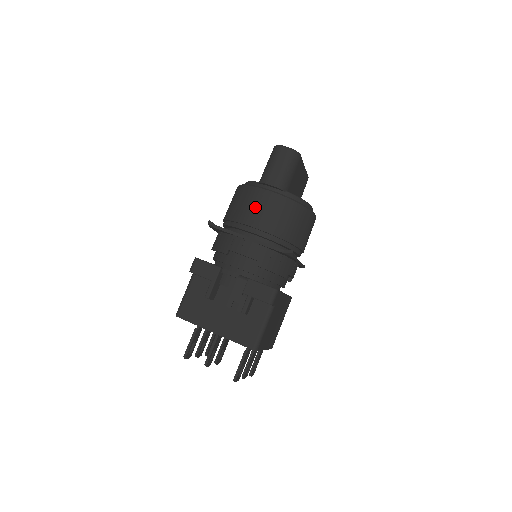
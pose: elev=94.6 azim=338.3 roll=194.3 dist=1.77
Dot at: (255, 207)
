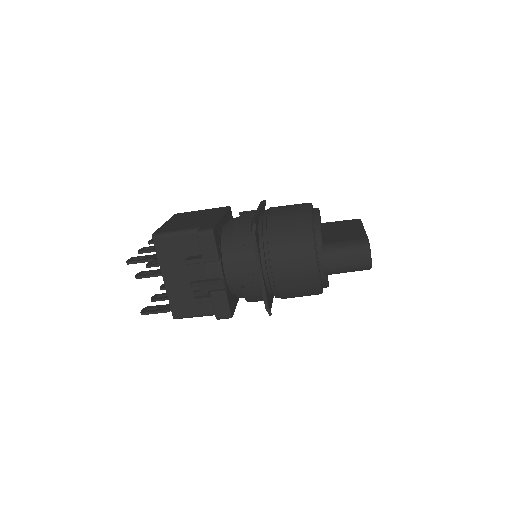
Dot at: (294, 262)
